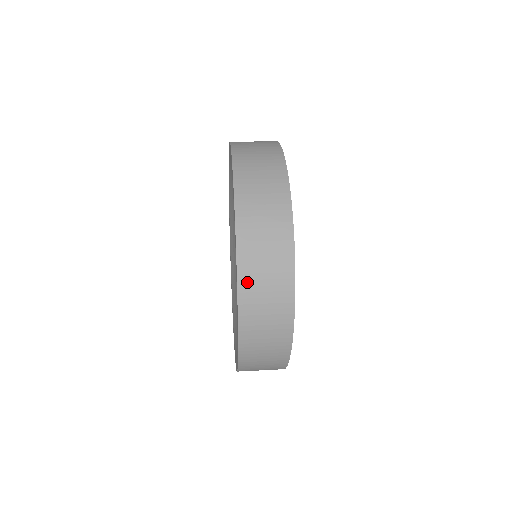
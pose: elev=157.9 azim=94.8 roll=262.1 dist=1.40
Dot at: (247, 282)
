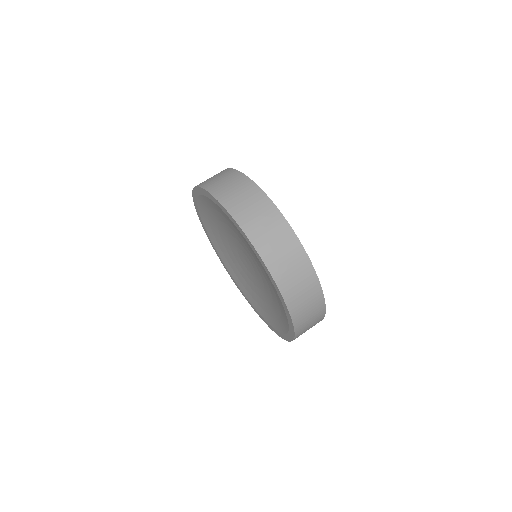
Dot at: (294, 306)
